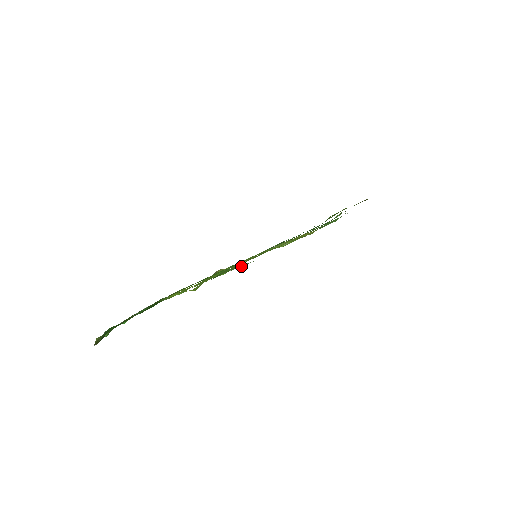
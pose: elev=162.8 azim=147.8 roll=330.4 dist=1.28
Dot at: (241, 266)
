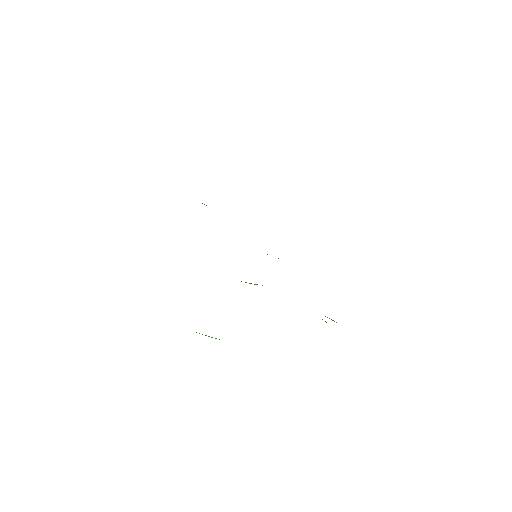
Dot at: occluded
